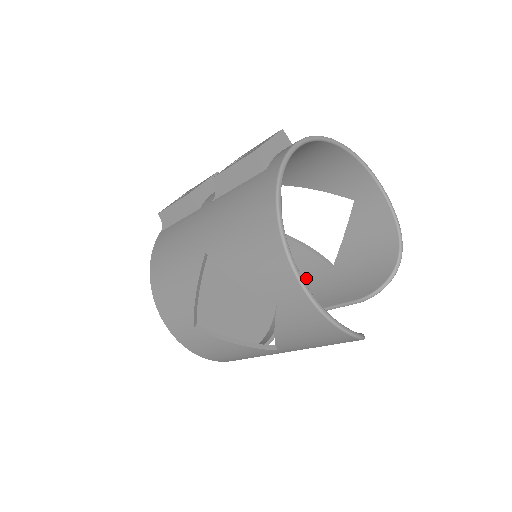
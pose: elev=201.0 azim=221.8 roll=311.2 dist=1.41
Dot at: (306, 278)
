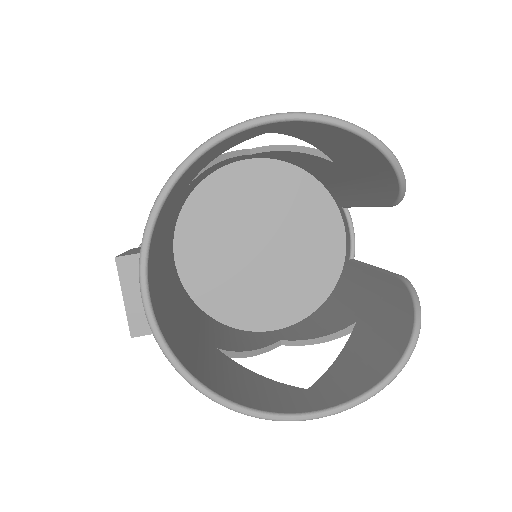
Dot at: (323, 169)
